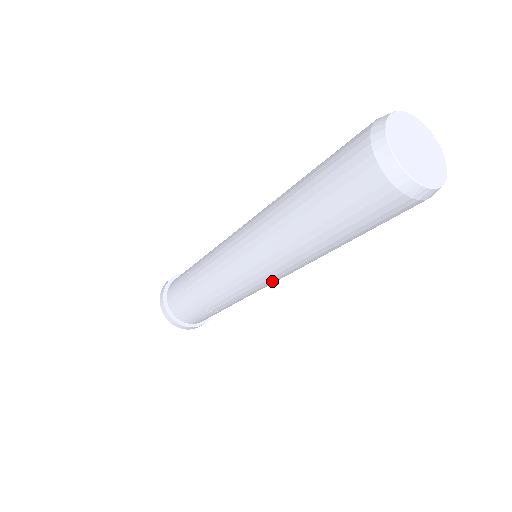
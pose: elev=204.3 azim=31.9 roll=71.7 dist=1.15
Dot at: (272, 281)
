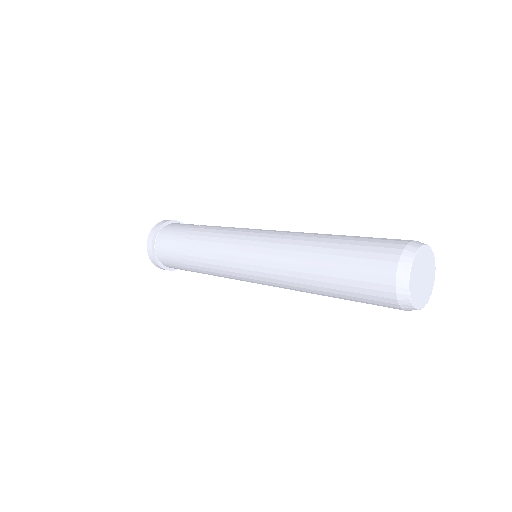
Dot at: occluded
